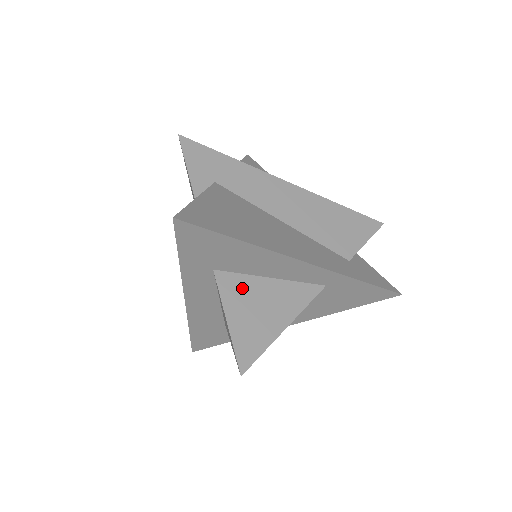
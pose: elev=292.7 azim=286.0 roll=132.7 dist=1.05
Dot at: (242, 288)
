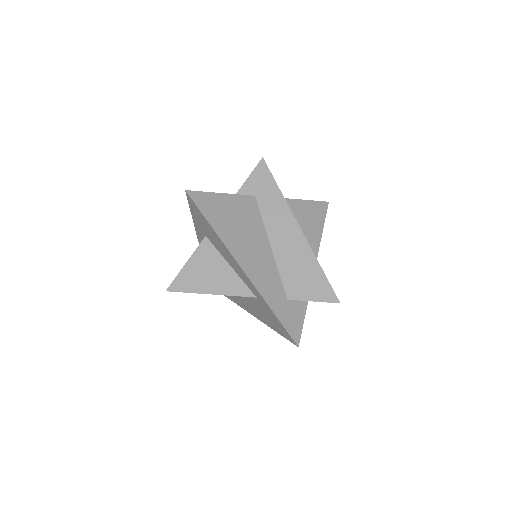
Dot at: (210, 256)
